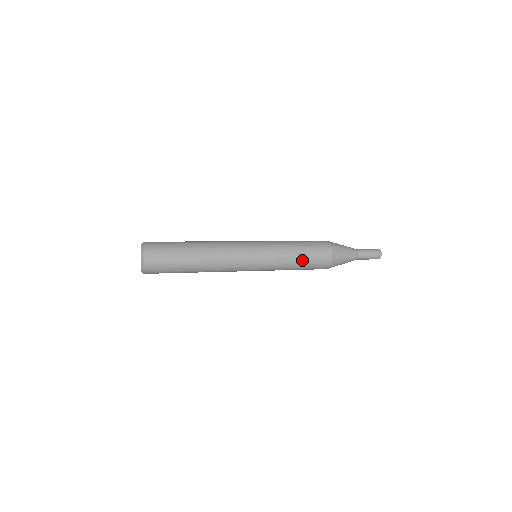
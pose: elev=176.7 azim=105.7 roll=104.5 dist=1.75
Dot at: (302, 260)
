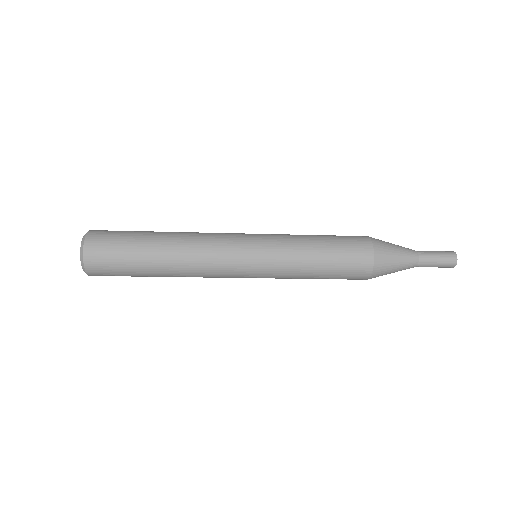
Dot at: (324, 270)
